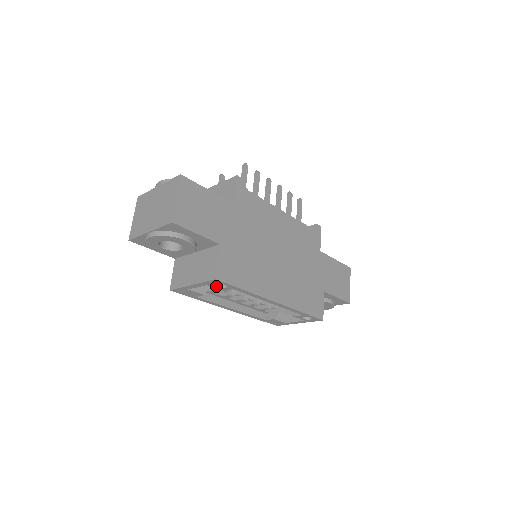
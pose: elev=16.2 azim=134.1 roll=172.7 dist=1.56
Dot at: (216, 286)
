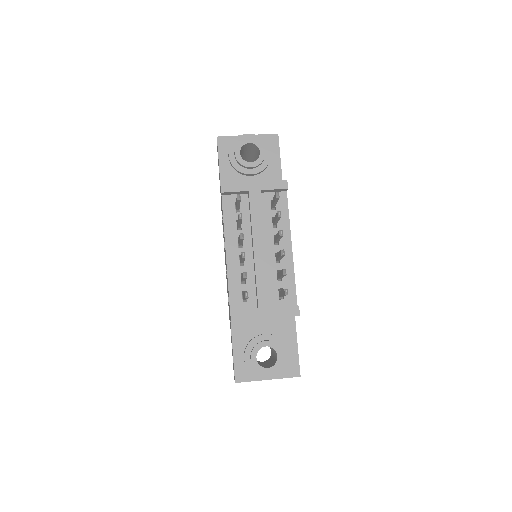
Dot at: occluded
